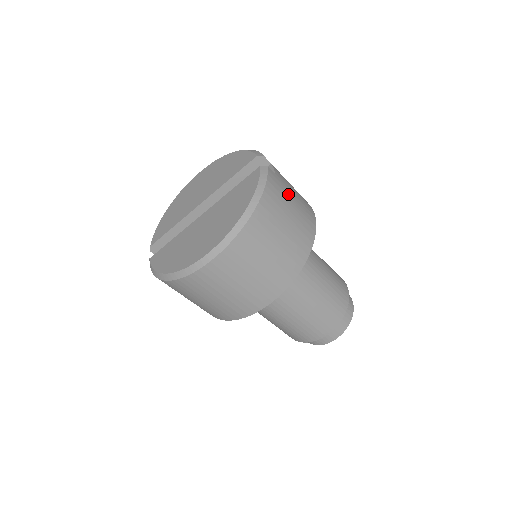
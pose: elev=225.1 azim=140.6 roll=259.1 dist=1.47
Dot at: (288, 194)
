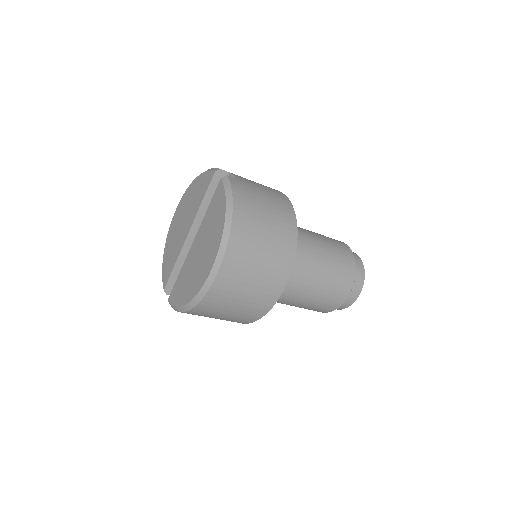
Dot at: (255, 190)
